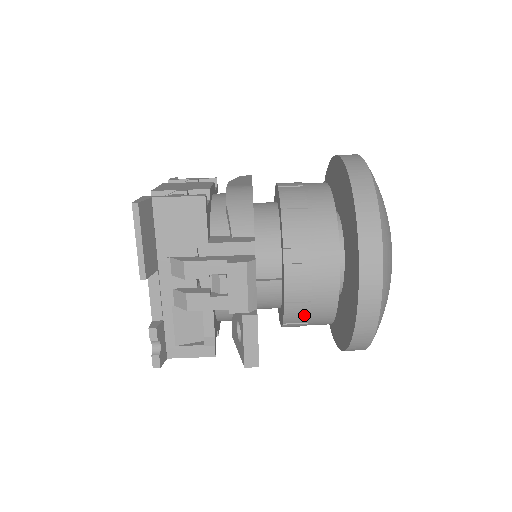
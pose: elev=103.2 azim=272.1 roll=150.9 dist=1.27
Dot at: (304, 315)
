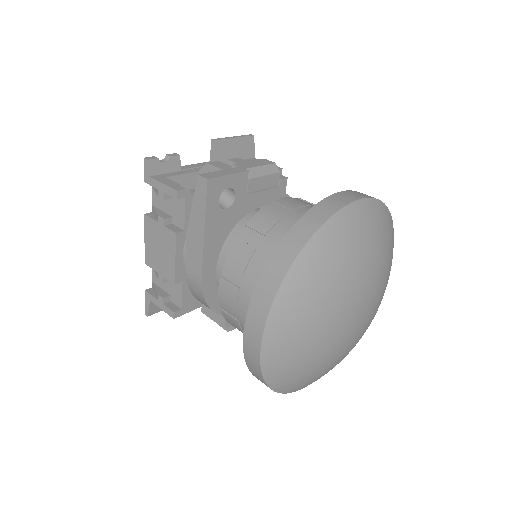
Dot at: (265, 228)
